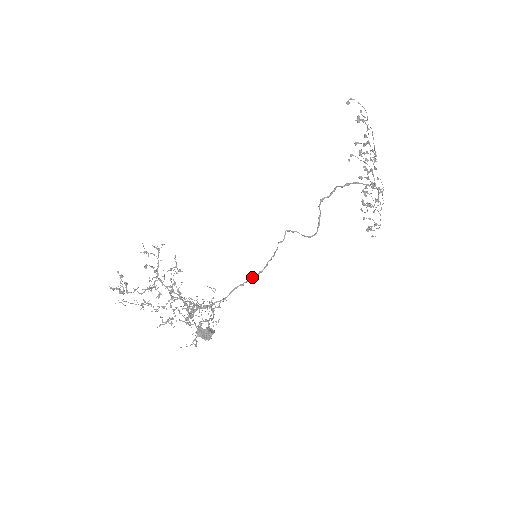
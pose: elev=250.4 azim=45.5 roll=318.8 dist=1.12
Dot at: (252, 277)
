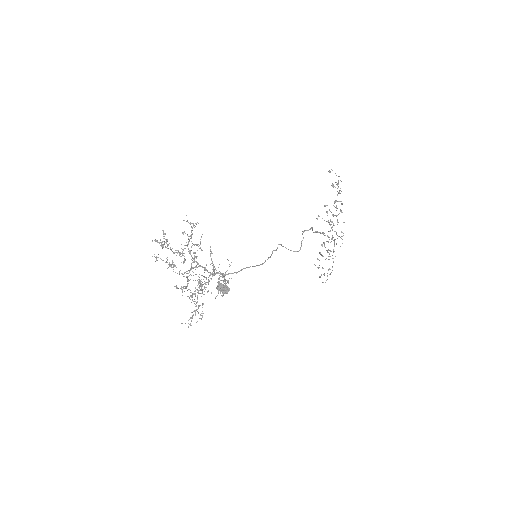
Dot at: occluded
